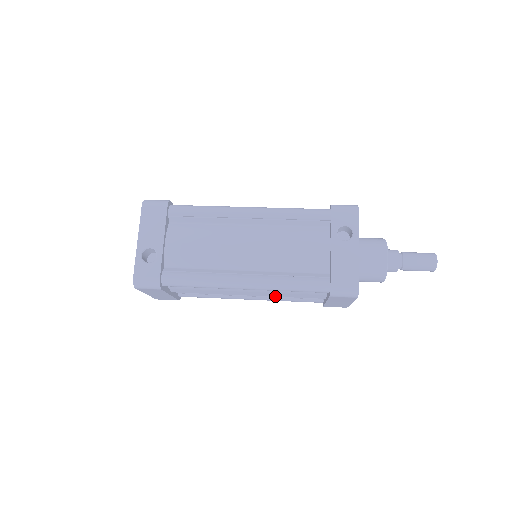
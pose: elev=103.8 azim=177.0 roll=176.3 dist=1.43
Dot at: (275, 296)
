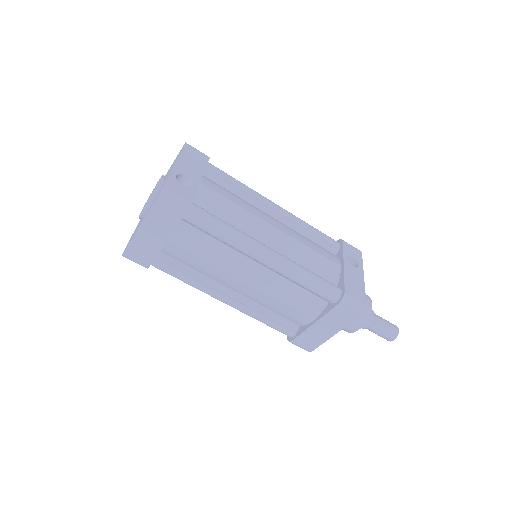
Dot at: (270, 296)
